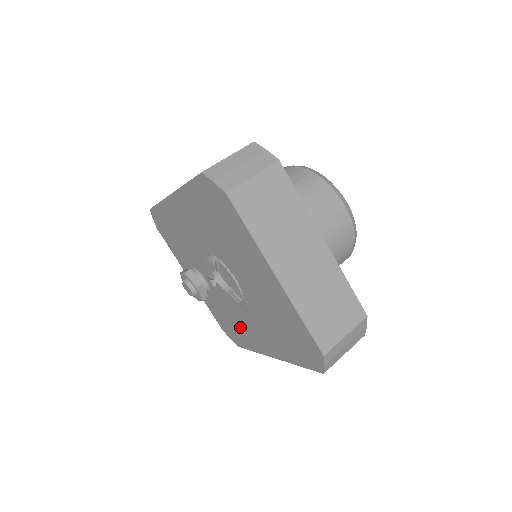
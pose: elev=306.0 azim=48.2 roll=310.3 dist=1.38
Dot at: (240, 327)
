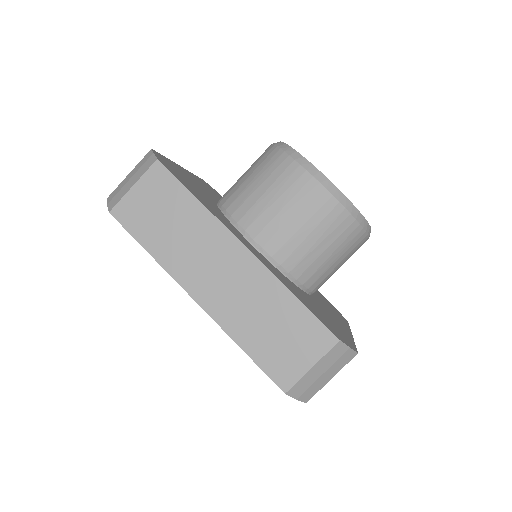
Dot at: occluded
